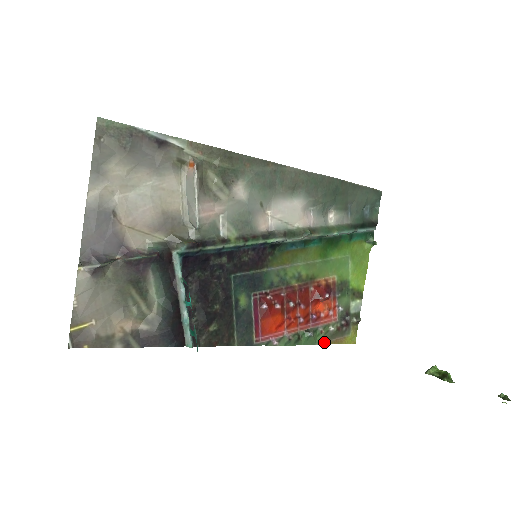
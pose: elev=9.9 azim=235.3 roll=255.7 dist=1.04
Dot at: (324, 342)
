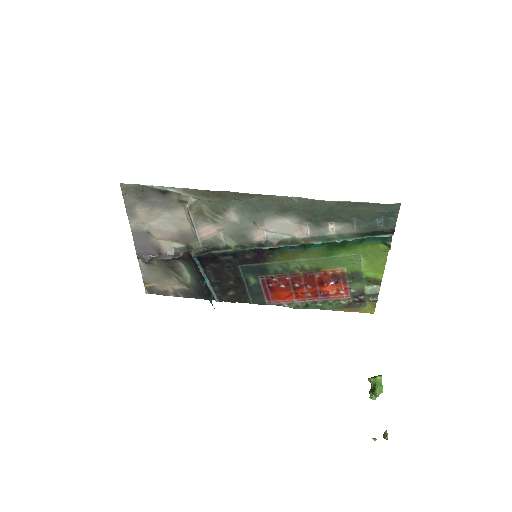
Dot at: (336, 309)
